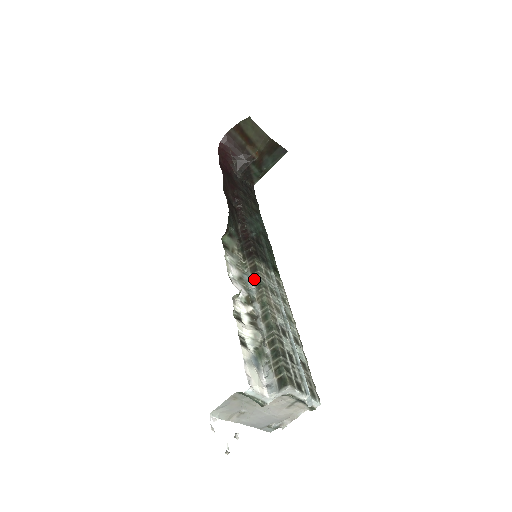
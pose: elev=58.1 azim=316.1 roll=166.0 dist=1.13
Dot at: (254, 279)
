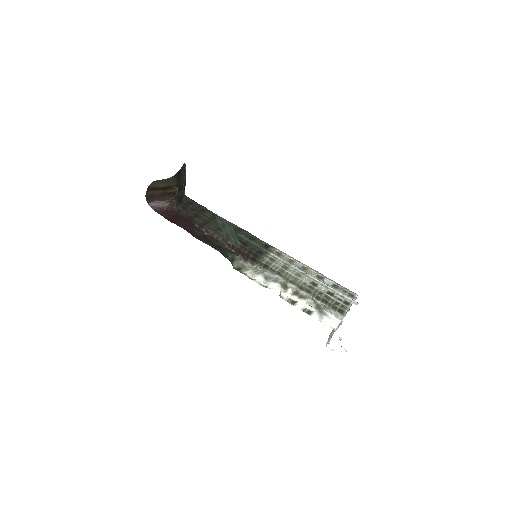
Dot at: (273, 272)
